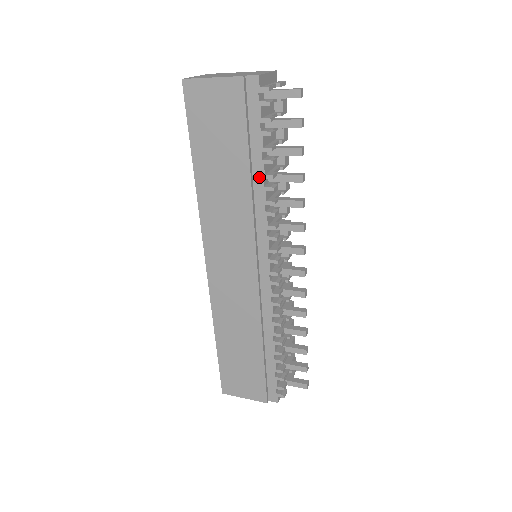
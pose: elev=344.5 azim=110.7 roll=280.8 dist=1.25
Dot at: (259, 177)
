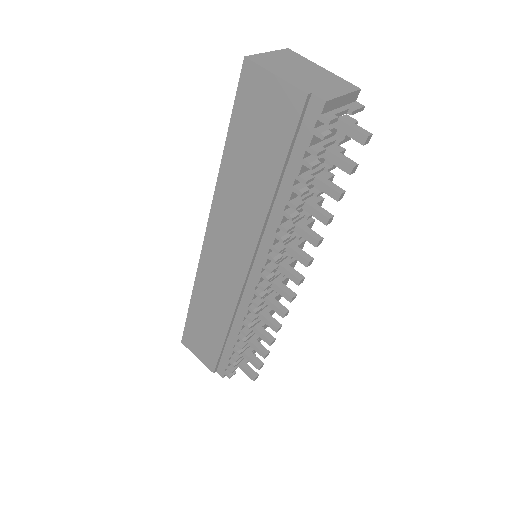
Dot at: (283, 199)
